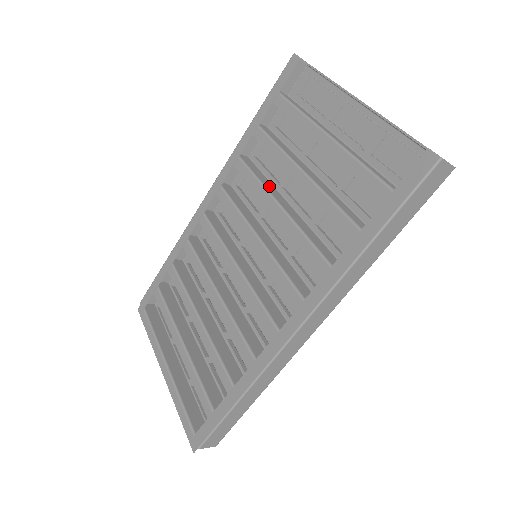
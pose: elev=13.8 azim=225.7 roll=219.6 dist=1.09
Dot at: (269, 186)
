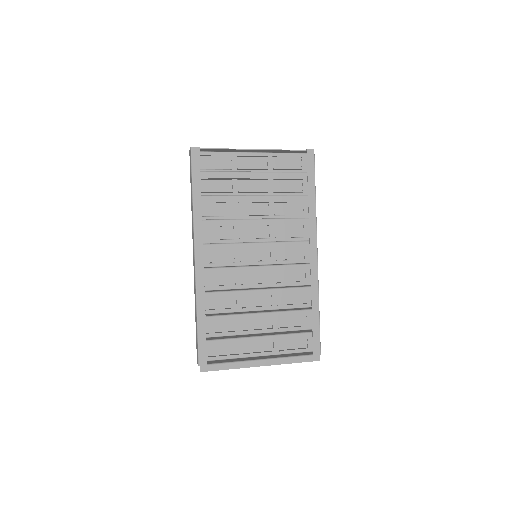
Dot at: occluded
